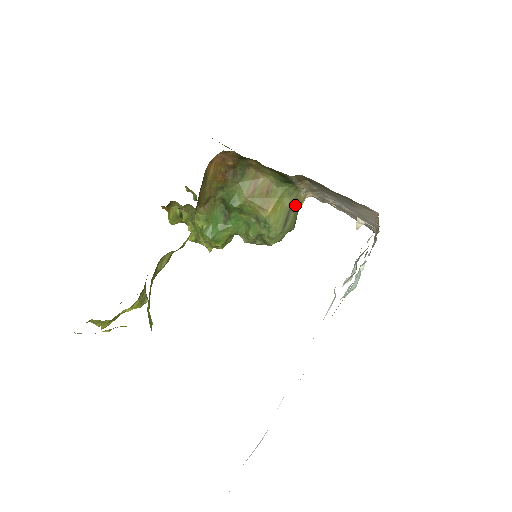
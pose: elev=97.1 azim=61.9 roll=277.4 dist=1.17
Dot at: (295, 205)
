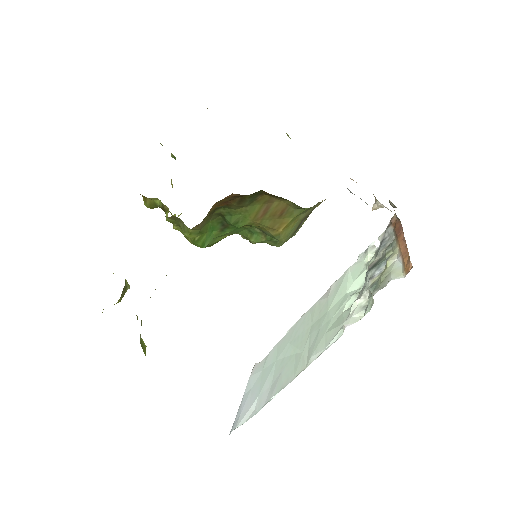
Dot at: (311, 212)
